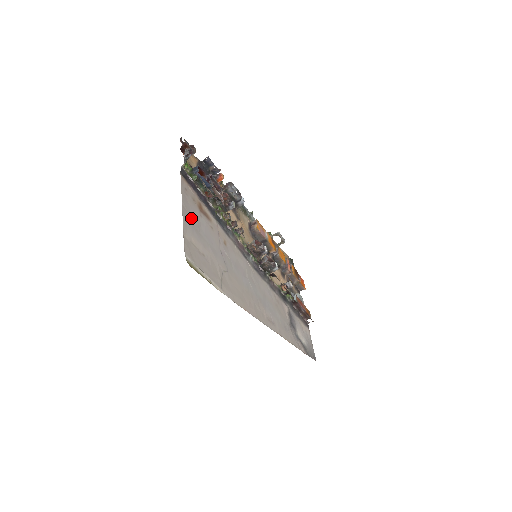
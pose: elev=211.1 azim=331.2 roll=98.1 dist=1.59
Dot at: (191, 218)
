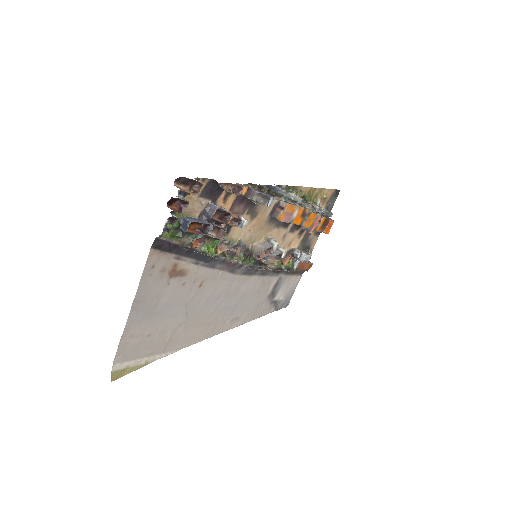
Dot at: (145, 304)
